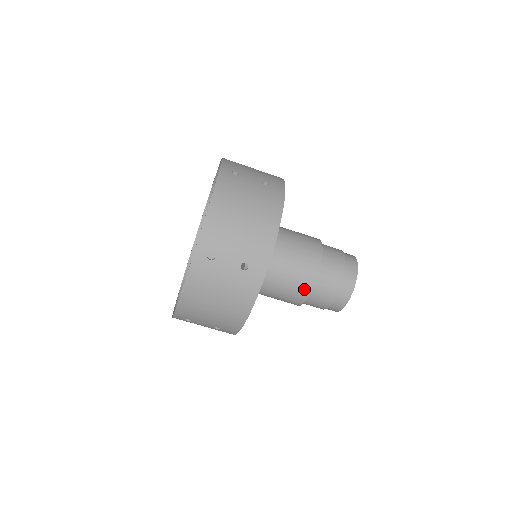
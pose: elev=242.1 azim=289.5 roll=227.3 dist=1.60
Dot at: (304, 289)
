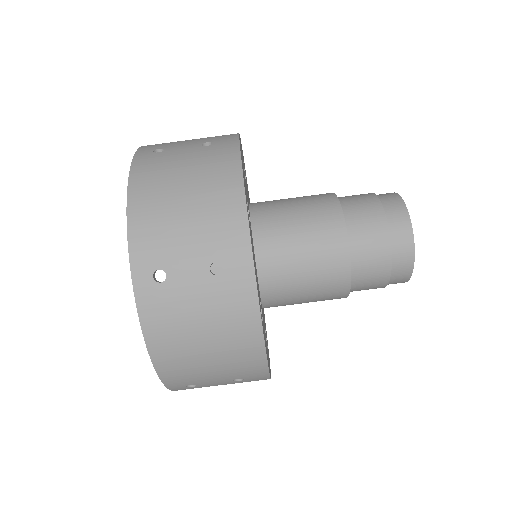
Dot at: (338, 268)
